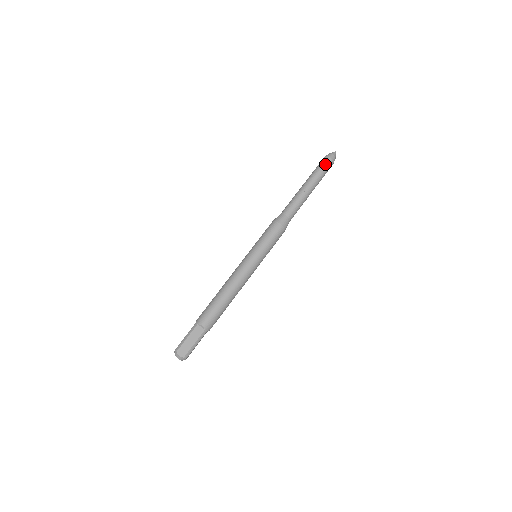
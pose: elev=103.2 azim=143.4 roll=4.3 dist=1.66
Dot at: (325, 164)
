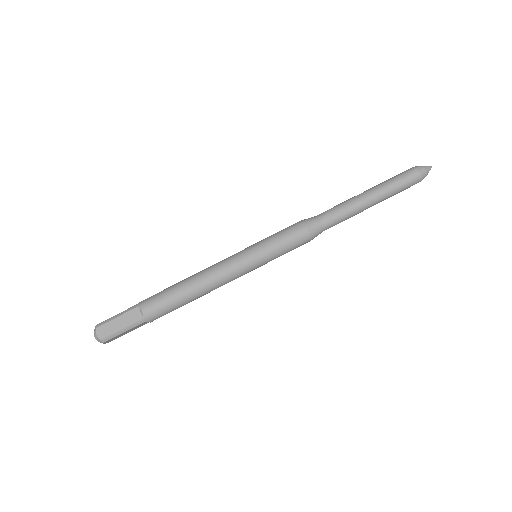
Dot at: (407, 176)
